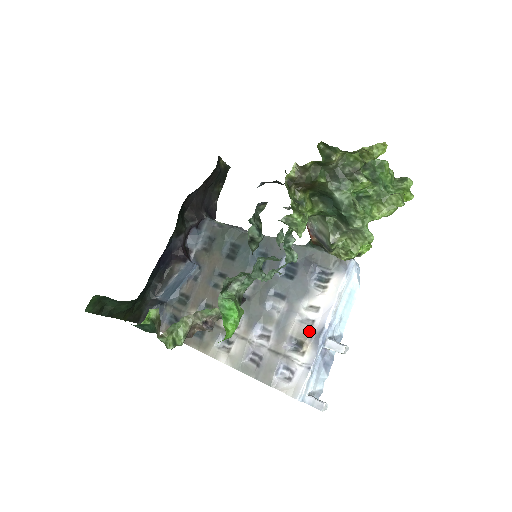
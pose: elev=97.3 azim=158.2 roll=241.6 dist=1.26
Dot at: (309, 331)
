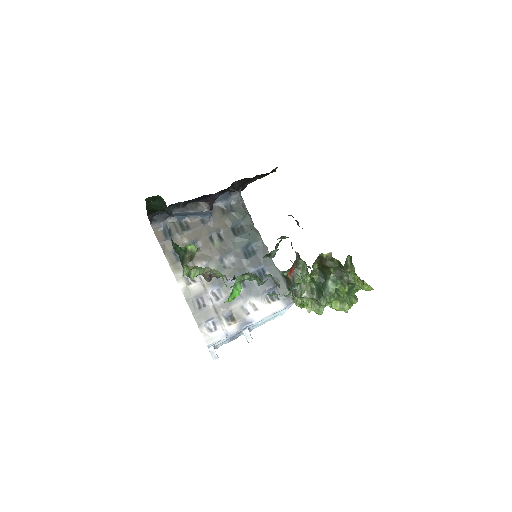
Dot at: (243, 316)
